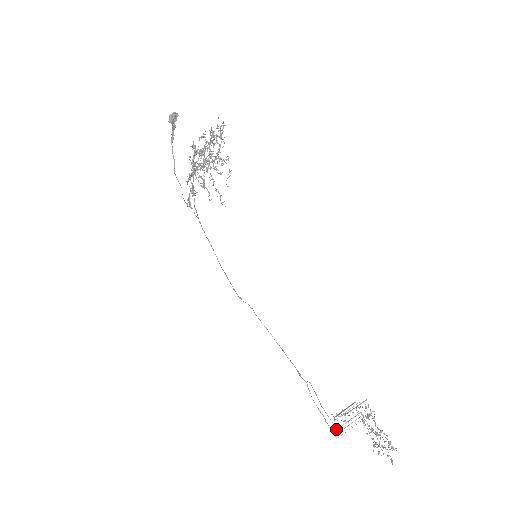
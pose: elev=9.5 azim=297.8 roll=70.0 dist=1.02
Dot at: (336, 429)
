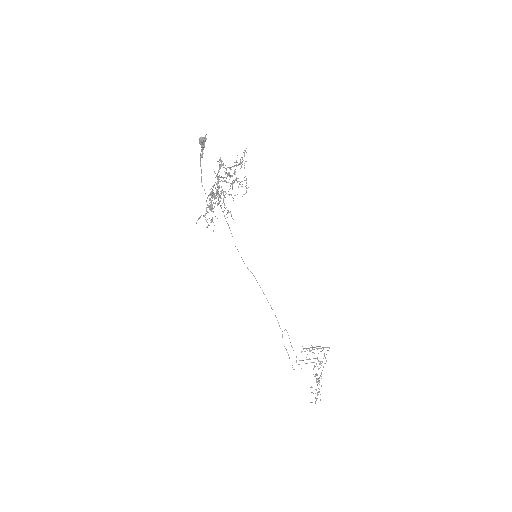
Dot at: (296, 362)
